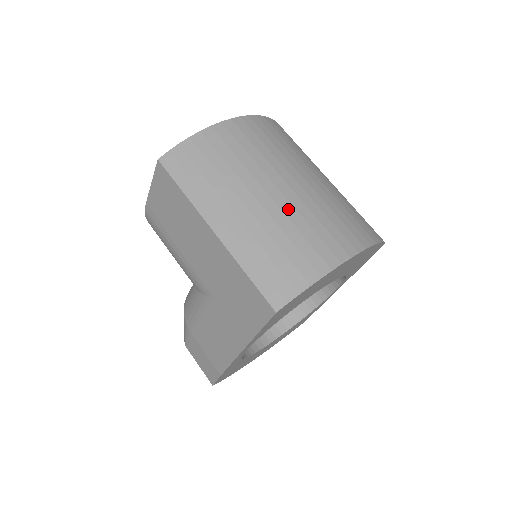
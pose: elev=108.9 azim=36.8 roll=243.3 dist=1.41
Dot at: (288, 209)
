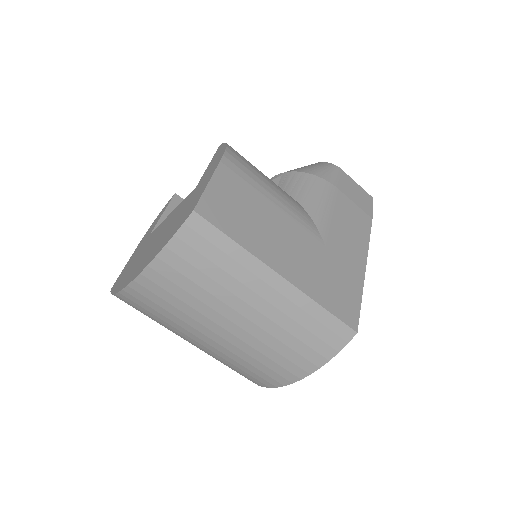
Dot at: (220, 354)
